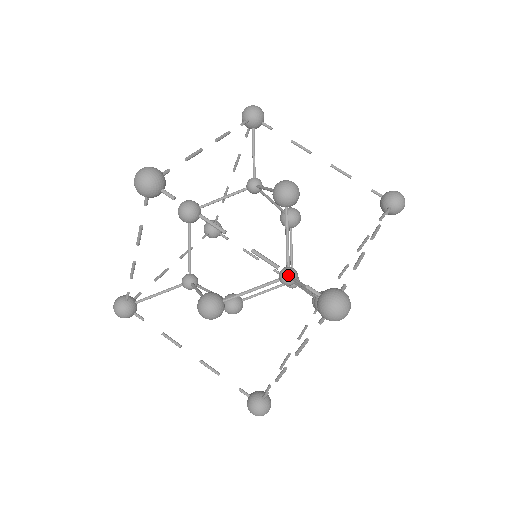
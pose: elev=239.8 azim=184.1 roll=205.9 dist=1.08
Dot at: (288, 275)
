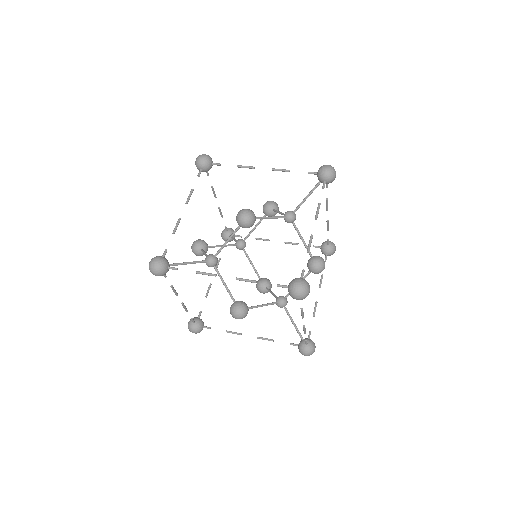
Dot at: occluded
